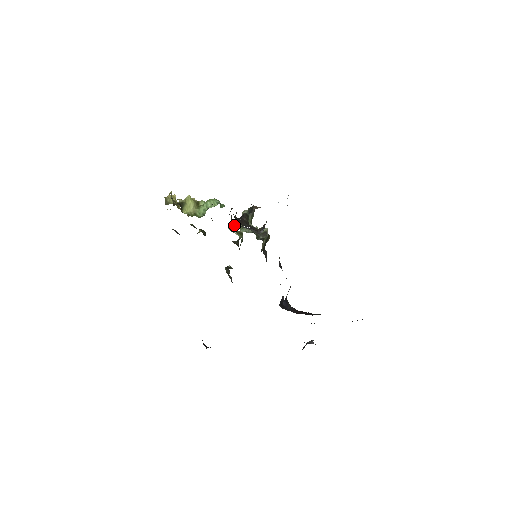
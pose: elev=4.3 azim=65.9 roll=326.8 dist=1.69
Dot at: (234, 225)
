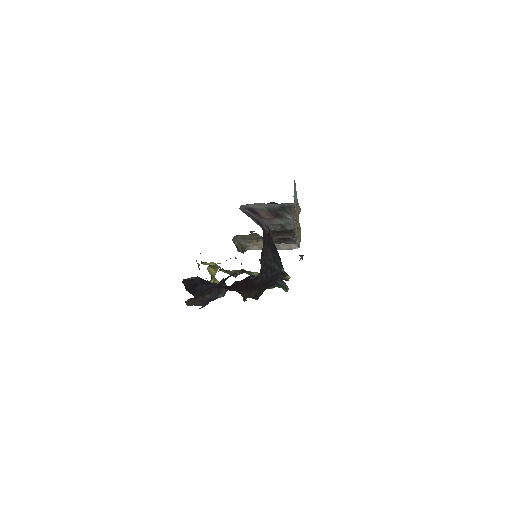
Dot at: occluded
